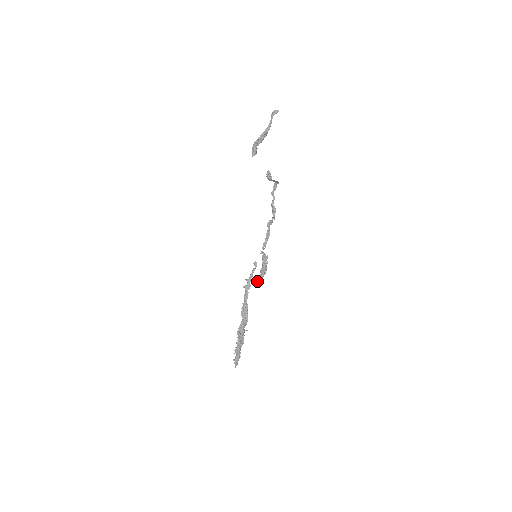
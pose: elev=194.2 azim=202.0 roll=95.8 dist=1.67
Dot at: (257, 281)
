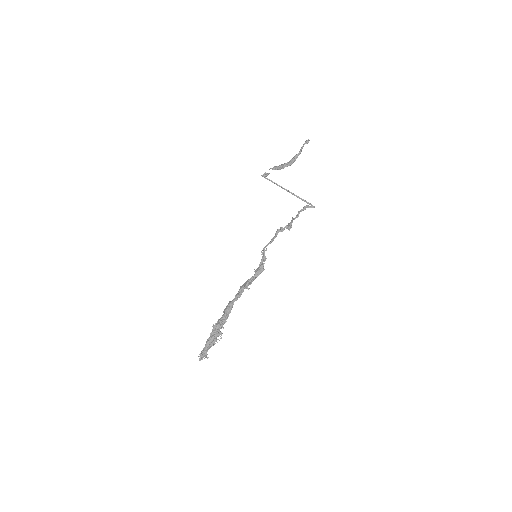
Dot at: (251, 281)
